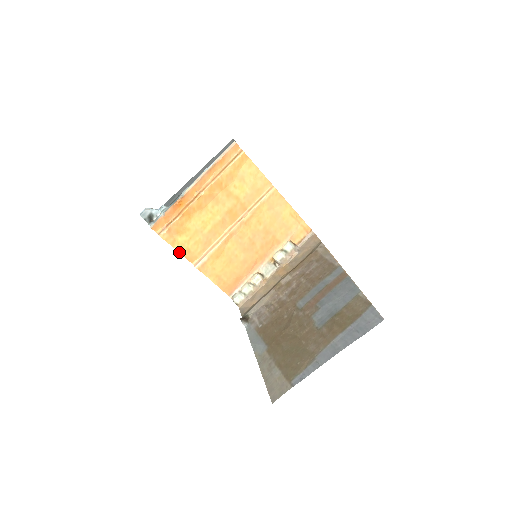
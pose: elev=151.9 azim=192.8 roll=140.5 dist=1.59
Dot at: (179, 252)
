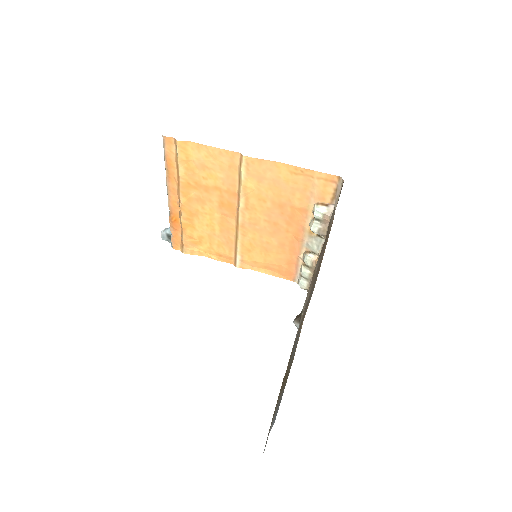
Dot at: (212, 258)
